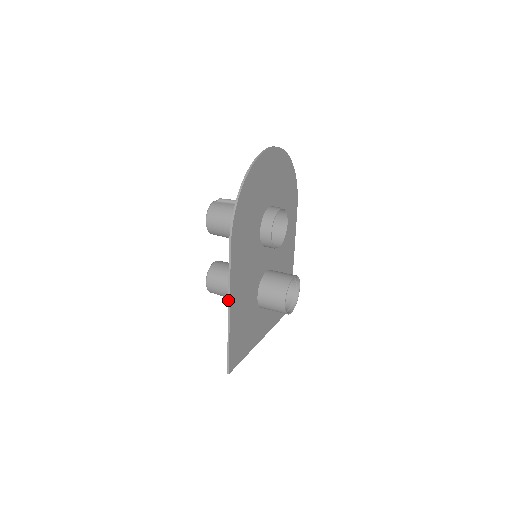
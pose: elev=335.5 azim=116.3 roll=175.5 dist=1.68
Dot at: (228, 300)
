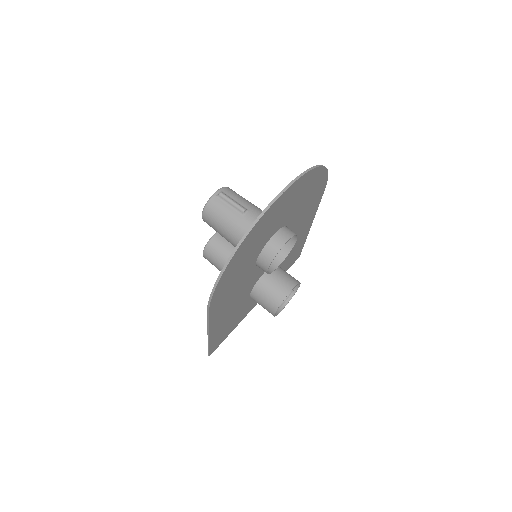
Dot at: (207, 331)
